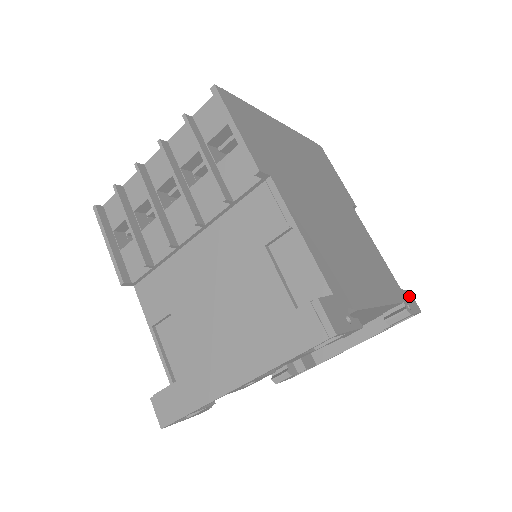
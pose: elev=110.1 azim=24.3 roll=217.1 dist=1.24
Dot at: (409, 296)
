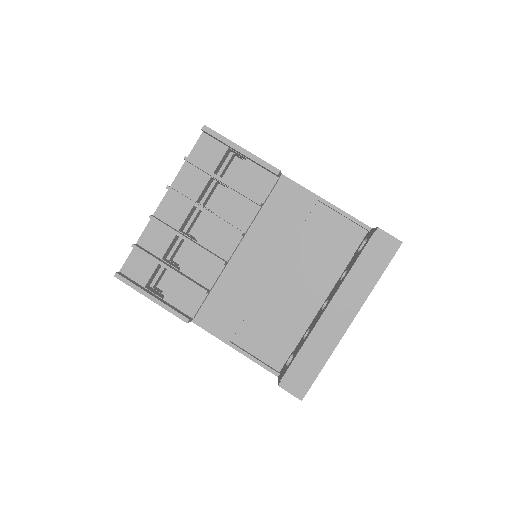
Dot at: occluded
